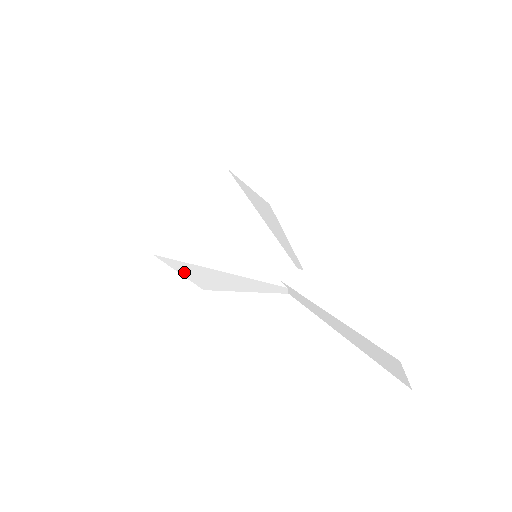
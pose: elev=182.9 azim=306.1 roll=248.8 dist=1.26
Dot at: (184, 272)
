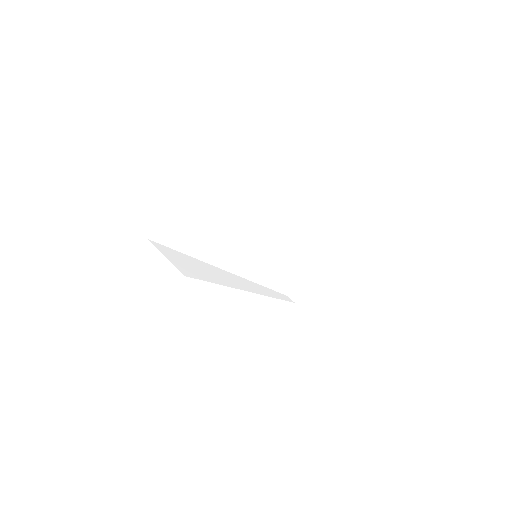
Dot at: (177, 205)
